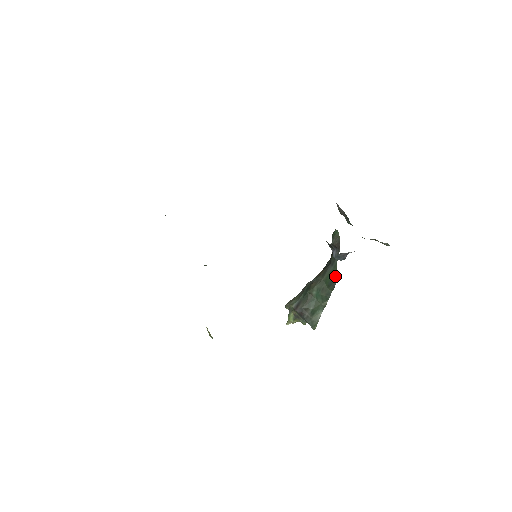
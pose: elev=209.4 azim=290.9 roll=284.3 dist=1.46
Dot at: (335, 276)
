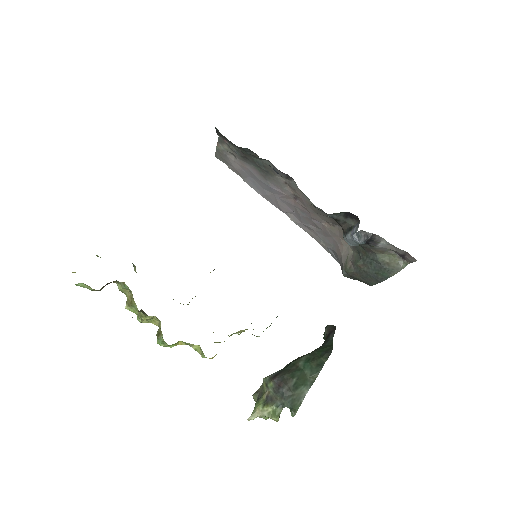
Dot at: (330, 346)
